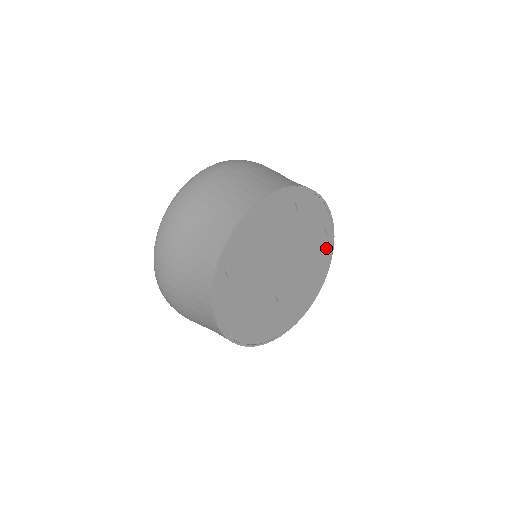
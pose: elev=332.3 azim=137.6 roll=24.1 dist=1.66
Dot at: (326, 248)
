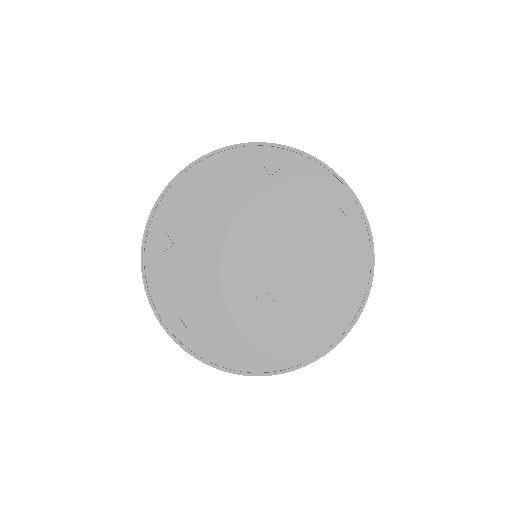
Dot at: (354, 240)
